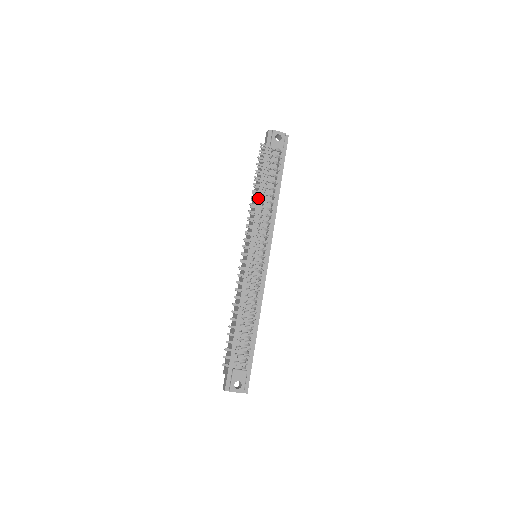
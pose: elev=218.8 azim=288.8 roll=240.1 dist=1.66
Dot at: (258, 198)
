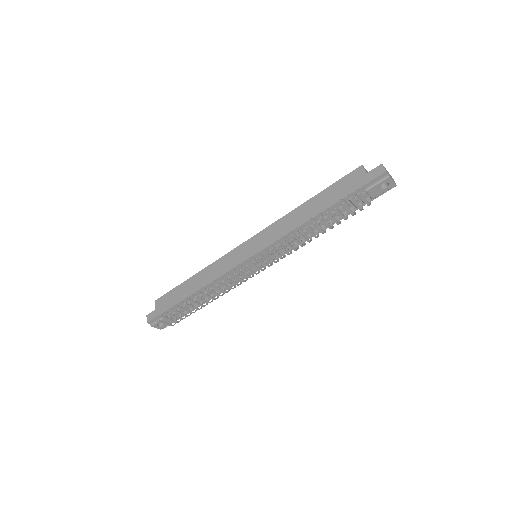
Dot at: (303, 236)
